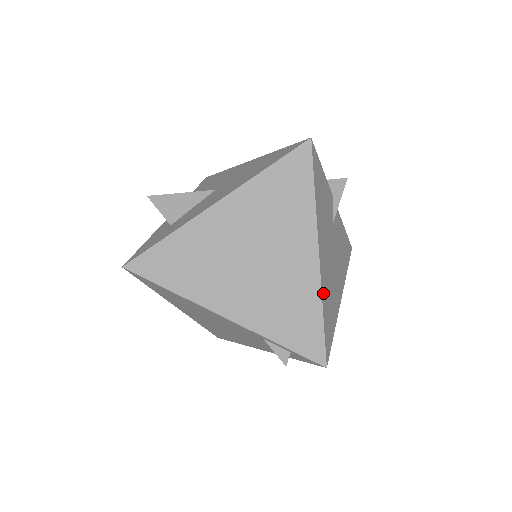
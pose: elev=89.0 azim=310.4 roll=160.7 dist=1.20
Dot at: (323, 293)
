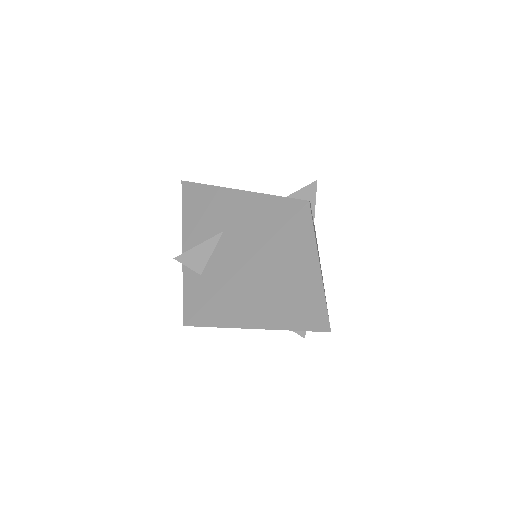
Dot at: occluded
